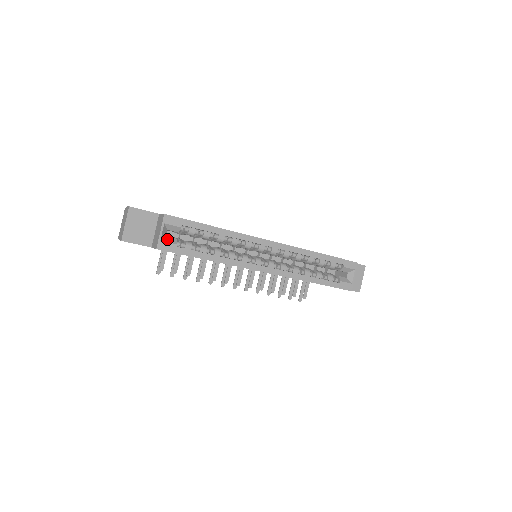
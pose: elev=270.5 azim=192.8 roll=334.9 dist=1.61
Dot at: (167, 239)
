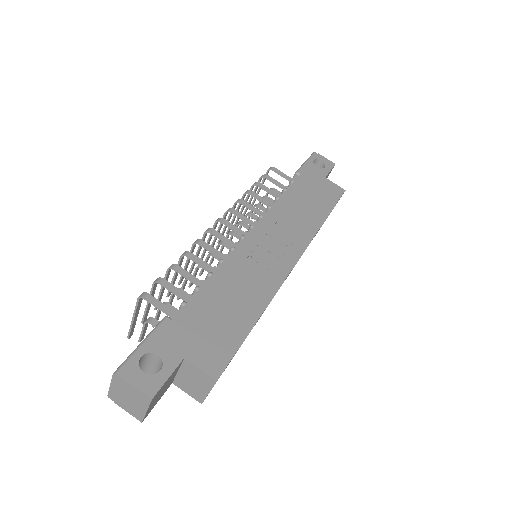
Dot at: occluded
